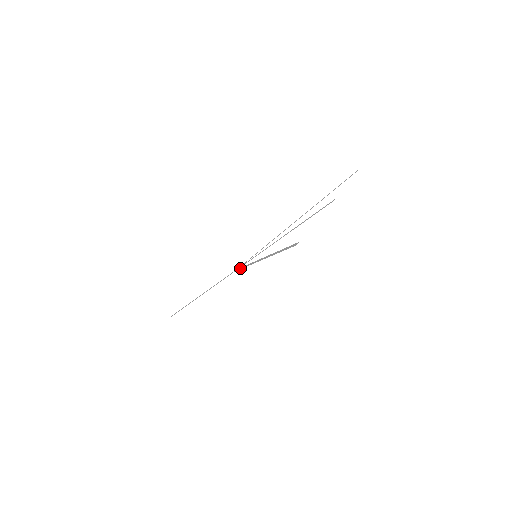
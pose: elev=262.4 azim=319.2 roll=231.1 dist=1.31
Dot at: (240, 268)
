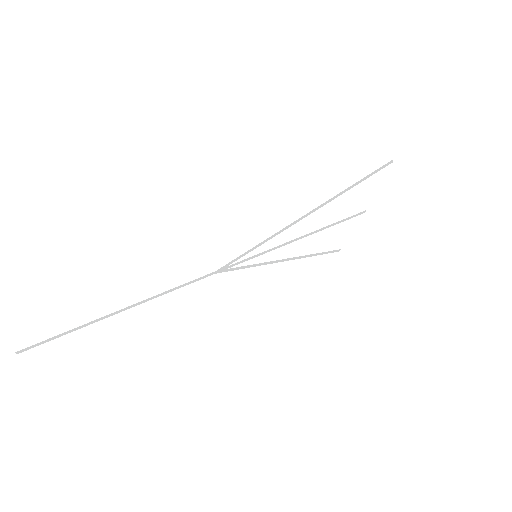
Dot at: (235, 259)
